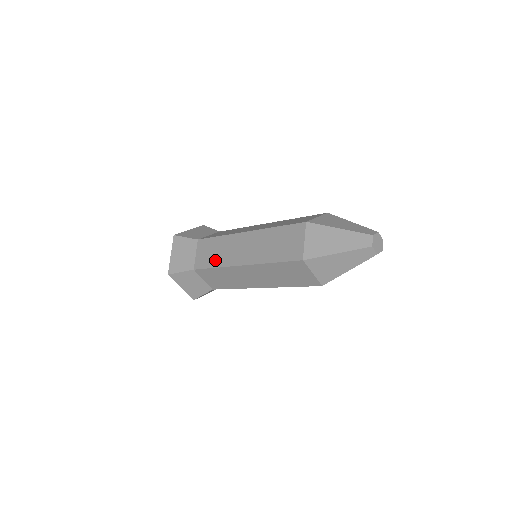
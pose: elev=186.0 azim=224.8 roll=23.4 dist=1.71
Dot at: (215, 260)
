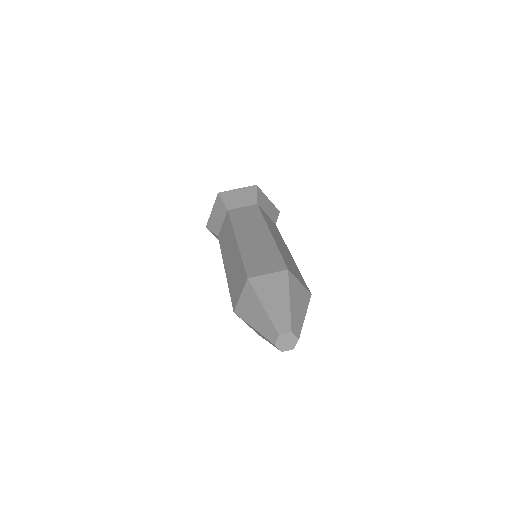
Dot at: occluded
